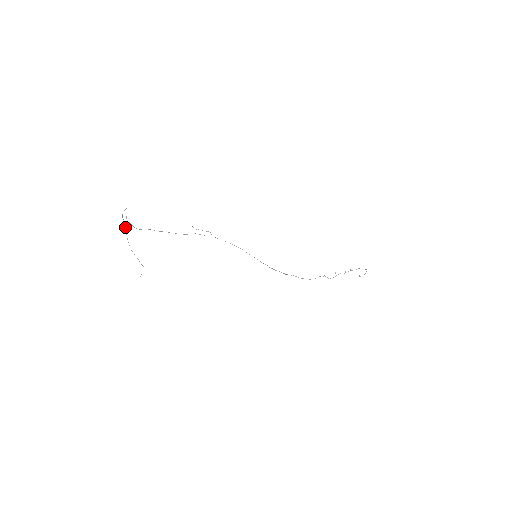
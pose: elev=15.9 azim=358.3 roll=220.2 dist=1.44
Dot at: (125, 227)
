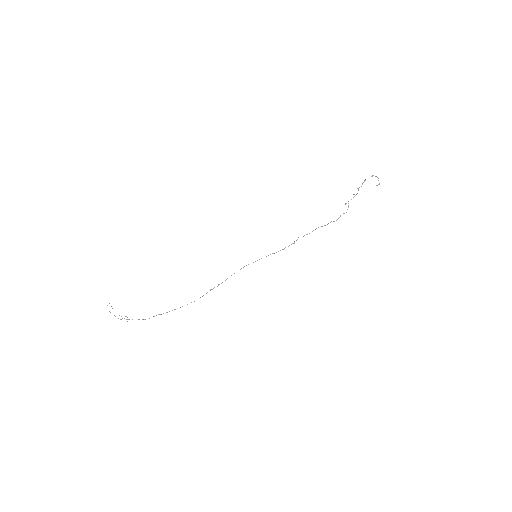
Dot at: (109, 311)
